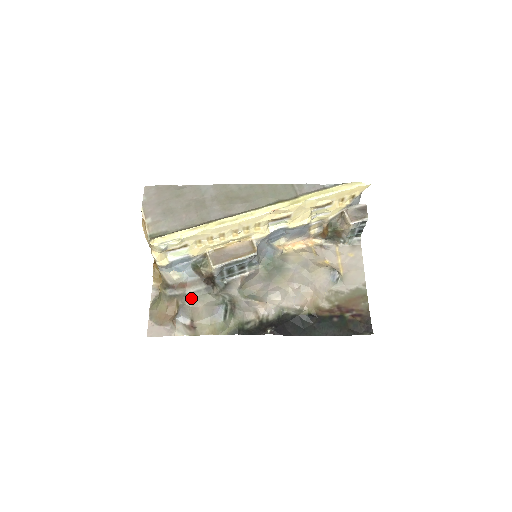
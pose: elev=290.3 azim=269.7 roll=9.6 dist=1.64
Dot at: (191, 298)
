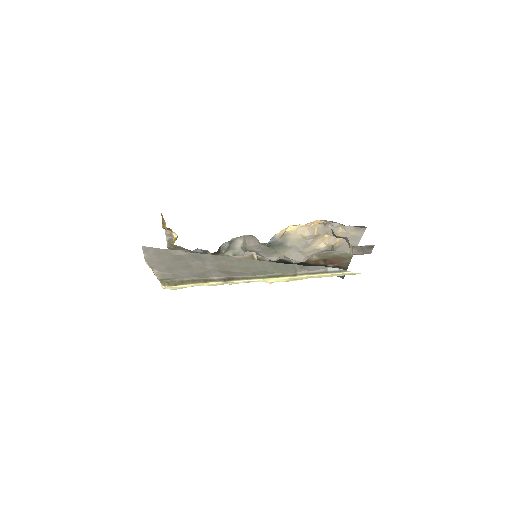
Dot at: occluded
